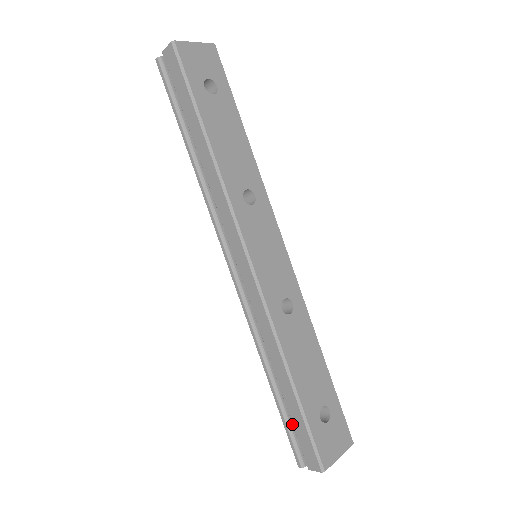
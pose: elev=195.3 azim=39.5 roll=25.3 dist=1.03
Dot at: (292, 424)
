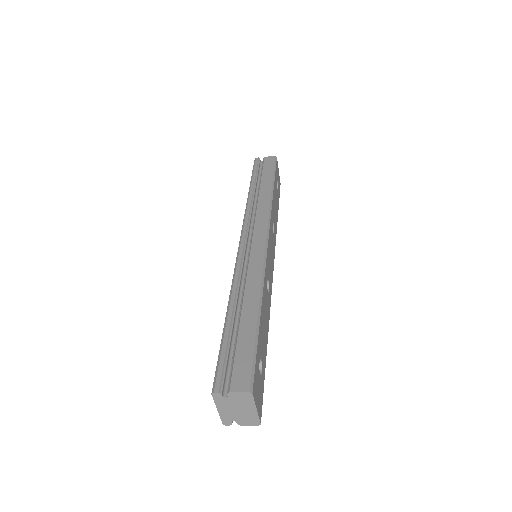
Dot at: (229, 354)
